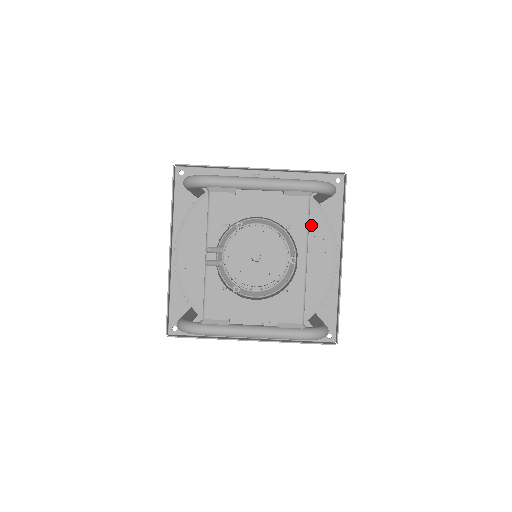
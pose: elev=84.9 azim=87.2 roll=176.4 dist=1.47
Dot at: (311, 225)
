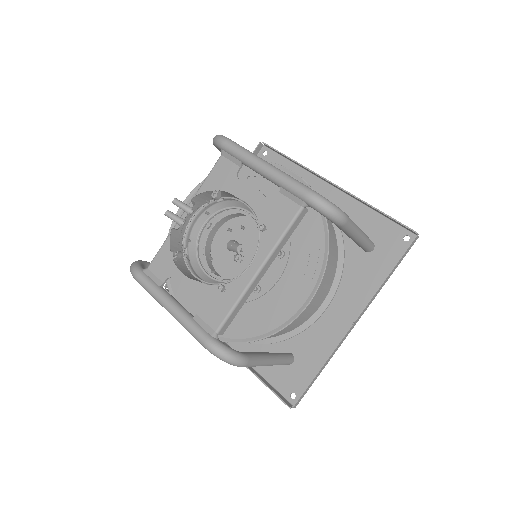
Dot at: (307, 248)
